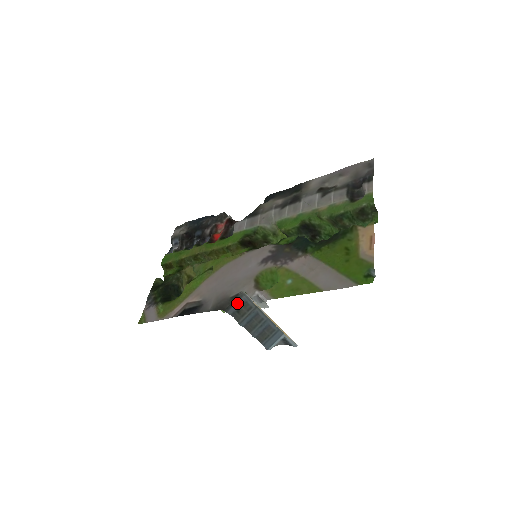
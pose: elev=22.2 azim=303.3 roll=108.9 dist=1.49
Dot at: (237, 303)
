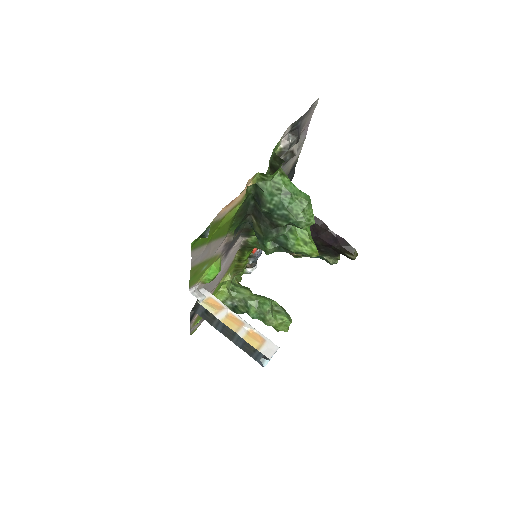
Dot at: occluded
